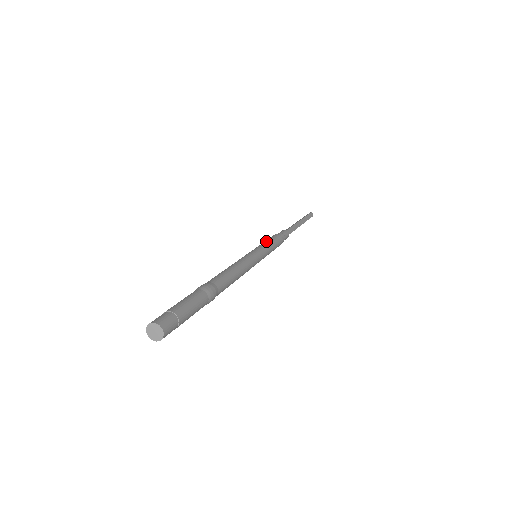
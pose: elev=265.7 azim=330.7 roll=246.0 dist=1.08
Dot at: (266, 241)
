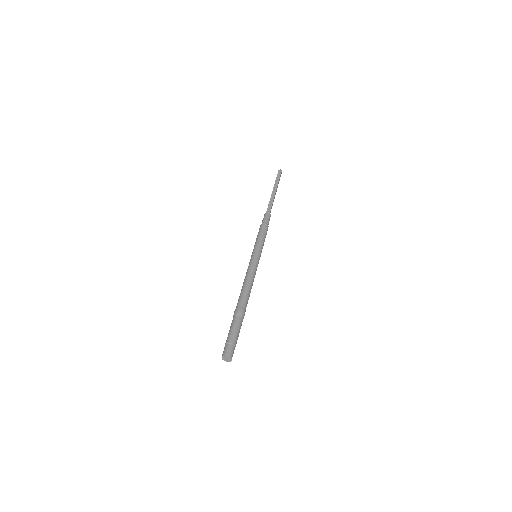
Dot at: (256, 239)
